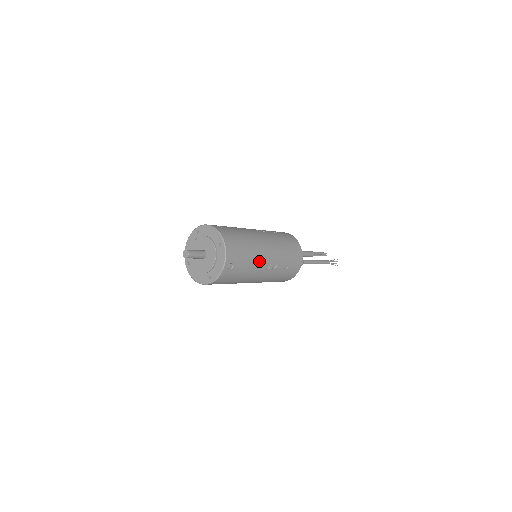
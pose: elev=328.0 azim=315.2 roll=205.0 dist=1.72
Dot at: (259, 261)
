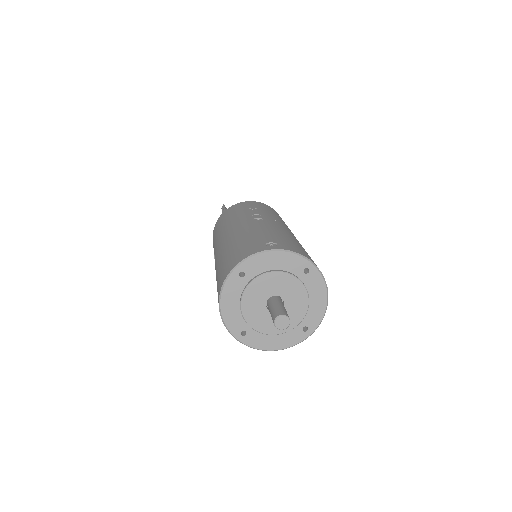
Dot at: occluded
